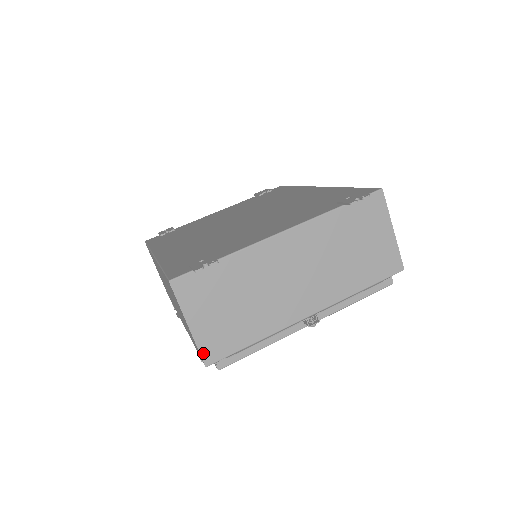
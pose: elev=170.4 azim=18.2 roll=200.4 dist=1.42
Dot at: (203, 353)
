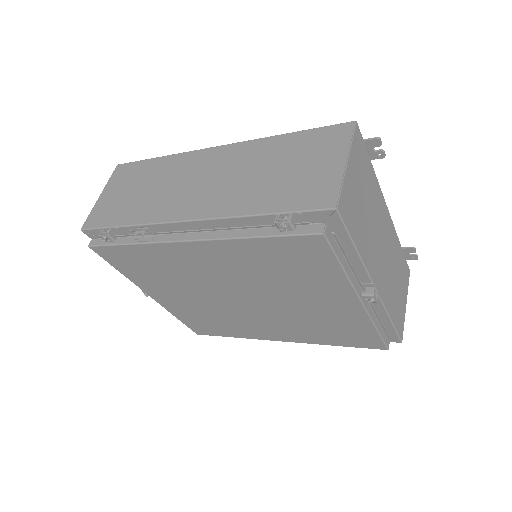
Dot at: (341, 195)
